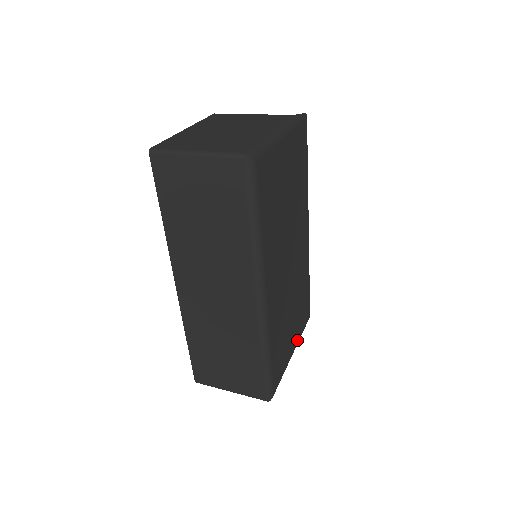
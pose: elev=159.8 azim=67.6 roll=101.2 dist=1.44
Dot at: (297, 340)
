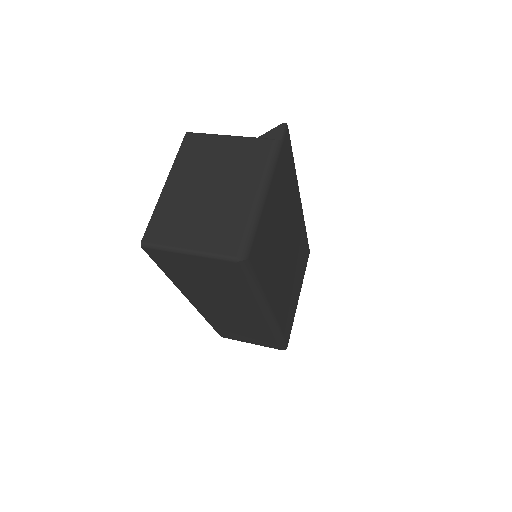
Dot at: (301, 285)
